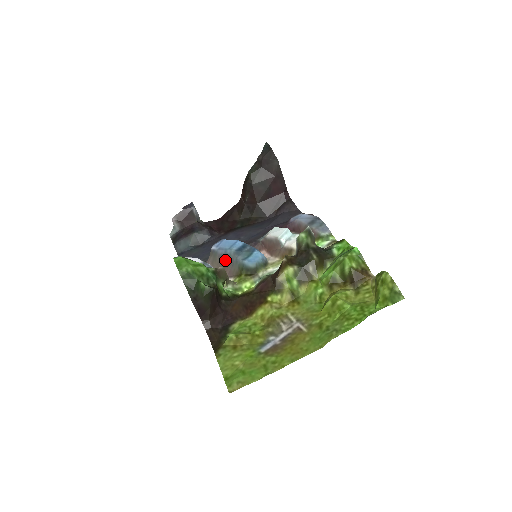
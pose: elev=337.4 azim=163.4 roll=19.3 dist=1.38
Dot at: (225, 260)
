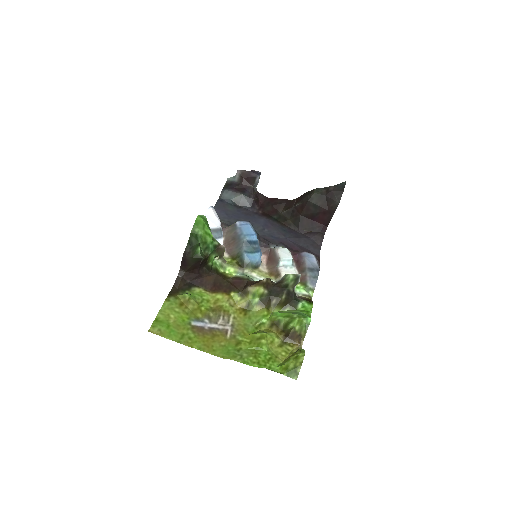
Dot at: (236, 239)
